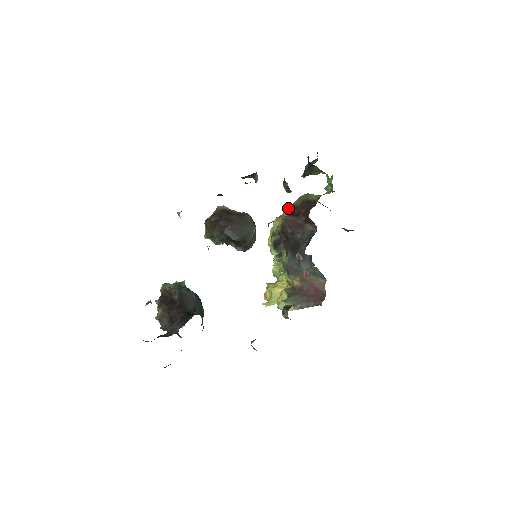
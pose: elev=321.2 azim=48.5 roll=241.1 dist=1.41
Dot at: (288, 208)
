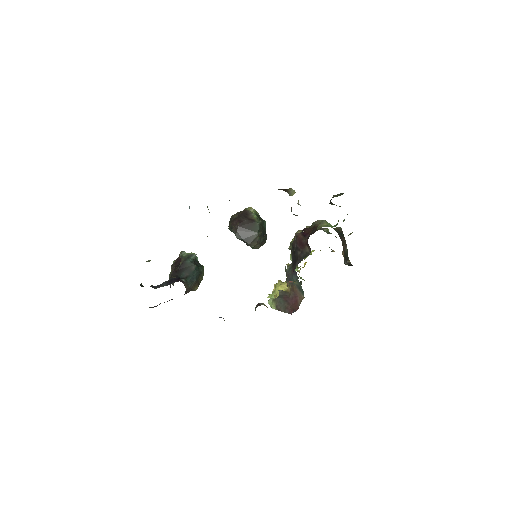
Dot at: occluded
